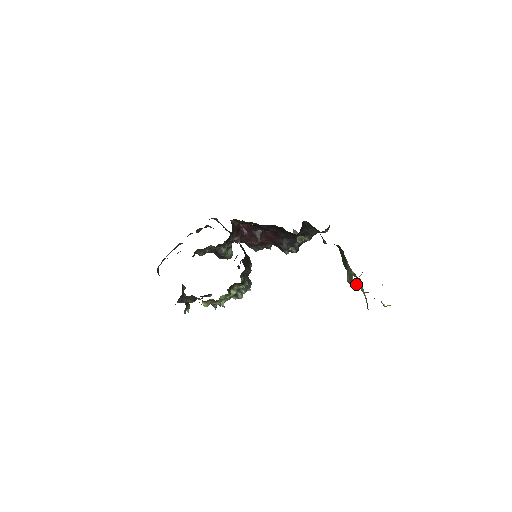
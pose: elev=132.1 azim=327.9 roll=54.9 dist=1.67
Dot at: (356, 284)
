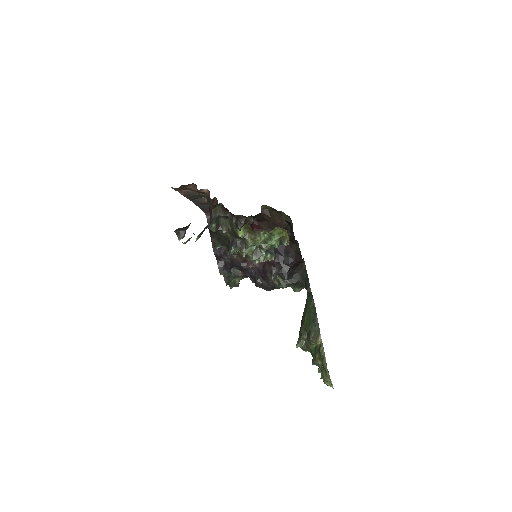
Dot at: (320, 342)
